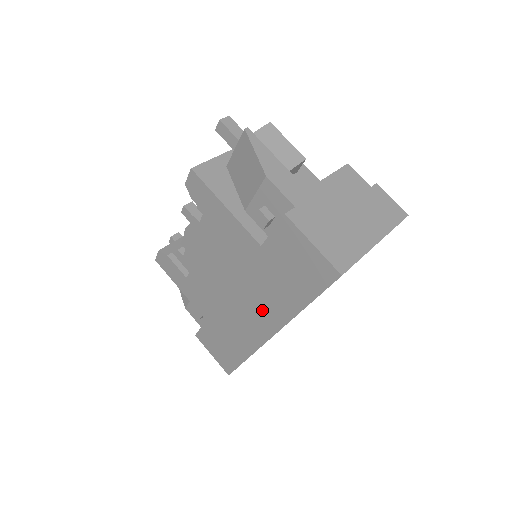
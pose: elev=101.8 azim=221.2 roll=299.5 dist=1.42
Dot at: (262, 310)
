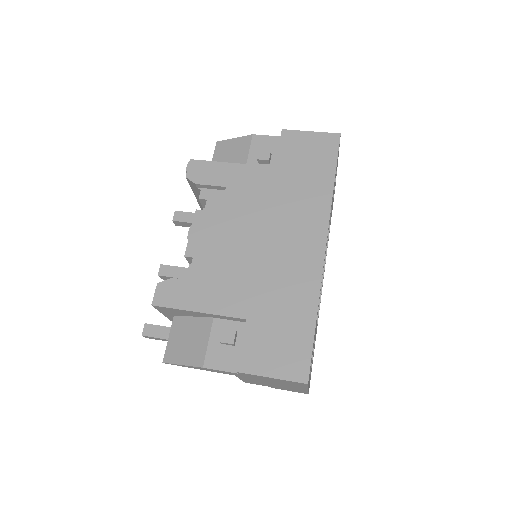
Dot at: (303, 225)
